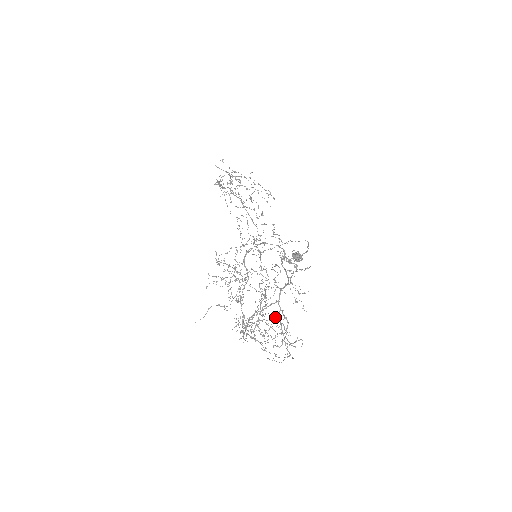
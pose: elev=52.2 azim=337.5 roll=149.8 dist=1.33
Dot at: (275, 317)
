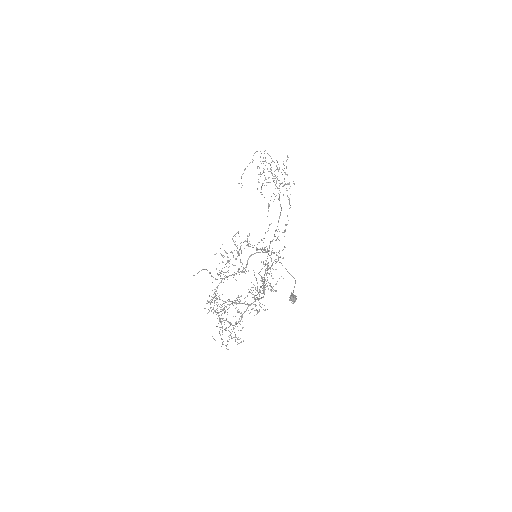
Dot at: occluded
